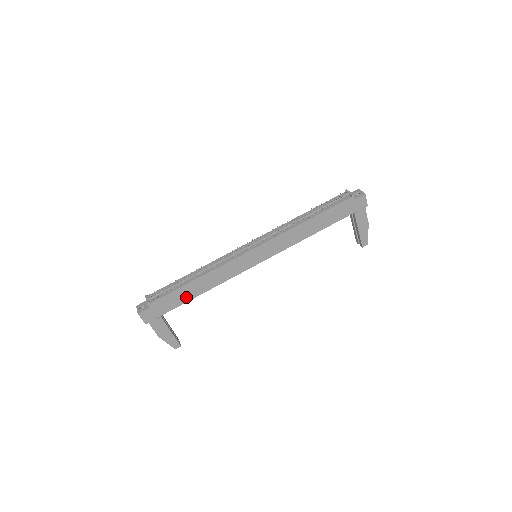
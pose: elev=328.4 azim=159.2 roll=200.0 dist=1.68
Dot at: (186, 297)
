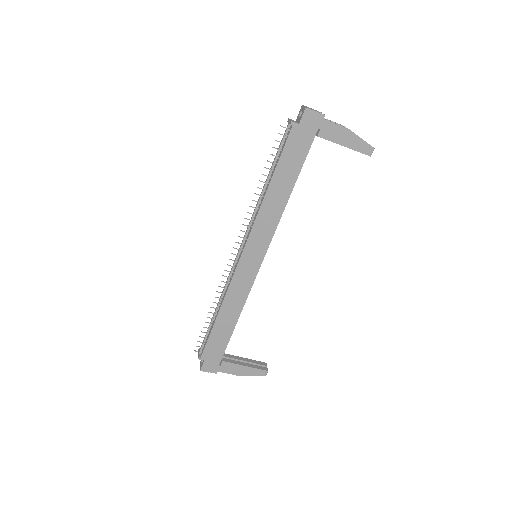
Dot at: (226, 334)
